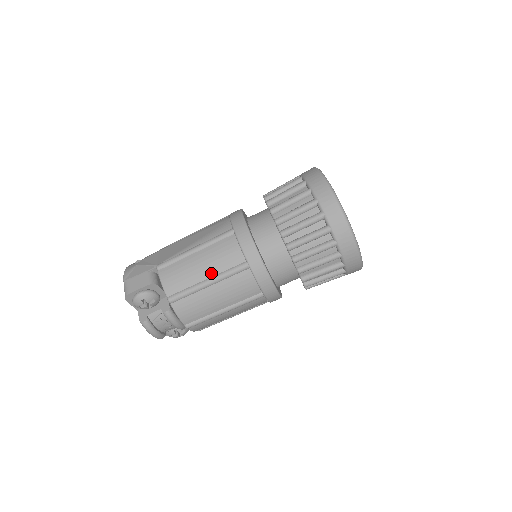
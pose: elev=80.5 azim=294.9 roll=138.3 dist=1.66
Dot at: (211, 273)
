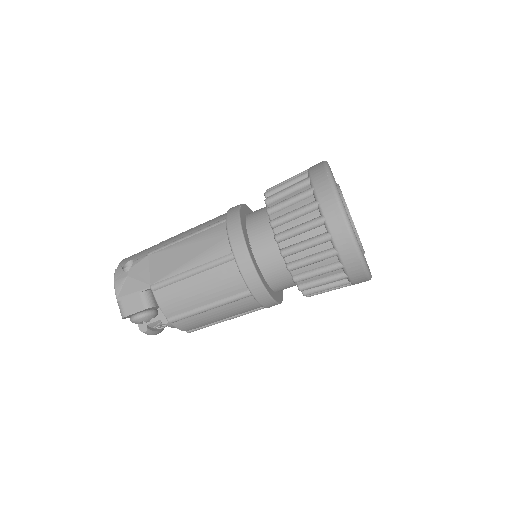
Dot at: (211, 299)
